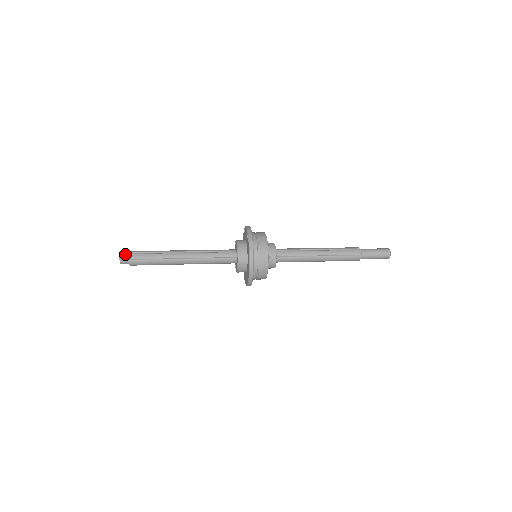
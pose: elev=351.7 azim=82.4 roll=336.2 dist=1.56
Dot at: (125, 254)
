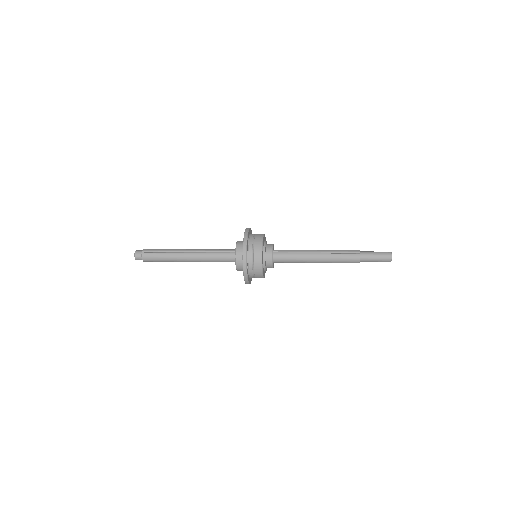
Dot at: (141, 250)
